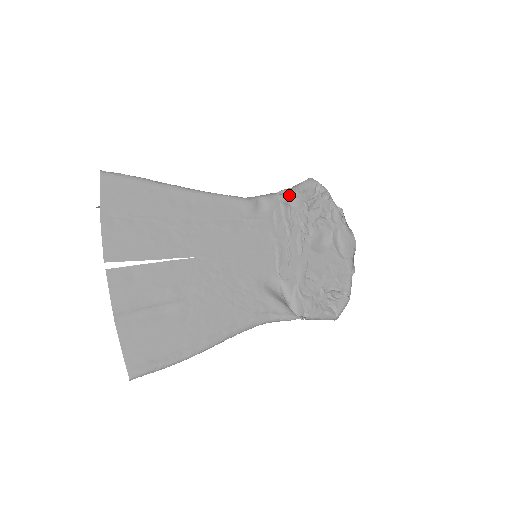
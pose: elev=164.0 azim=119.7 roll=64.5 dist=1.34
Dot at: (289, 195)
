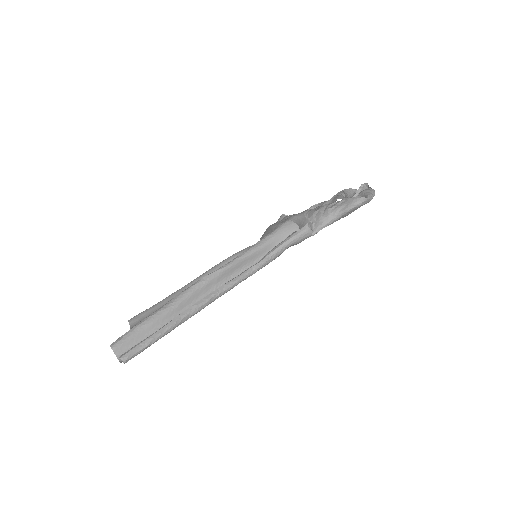
Dot at: occluded
